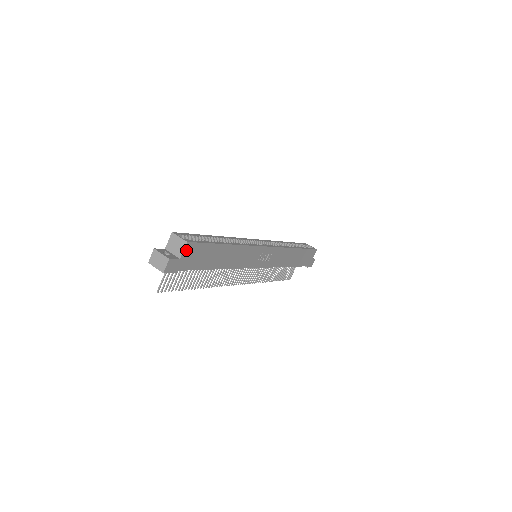
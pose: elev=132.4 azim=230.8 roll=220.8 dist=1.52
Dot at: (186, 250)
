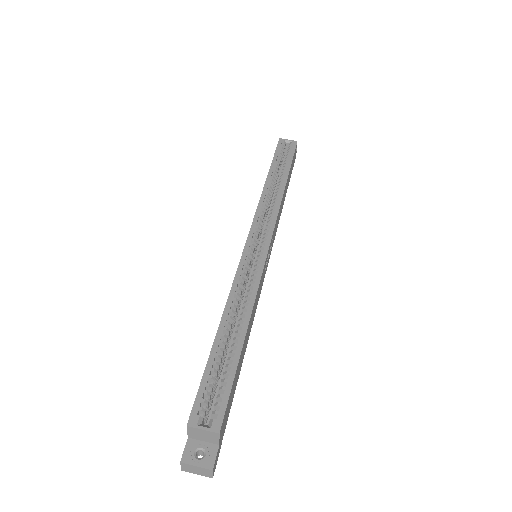
Dot at: (220, 433)
